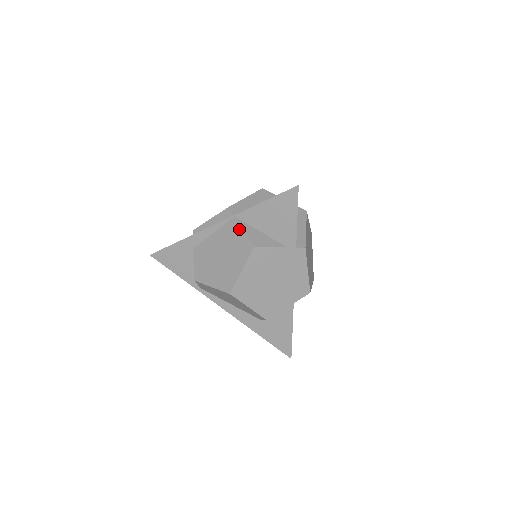
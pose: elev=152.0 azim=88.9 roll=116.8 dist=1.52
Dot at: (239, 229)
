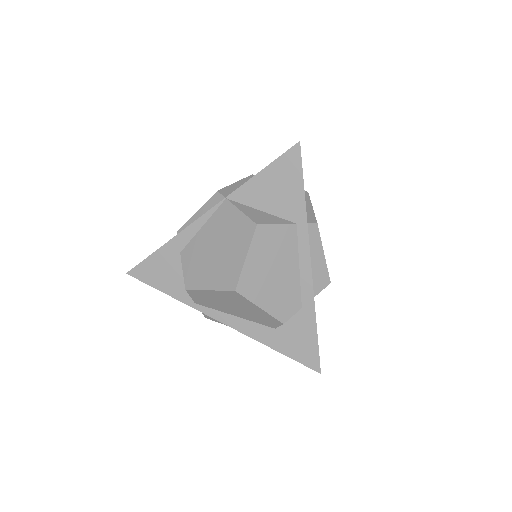
Dot at: (235, 211)
